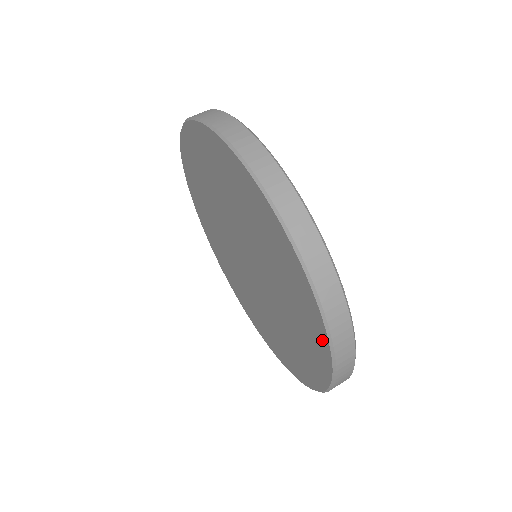
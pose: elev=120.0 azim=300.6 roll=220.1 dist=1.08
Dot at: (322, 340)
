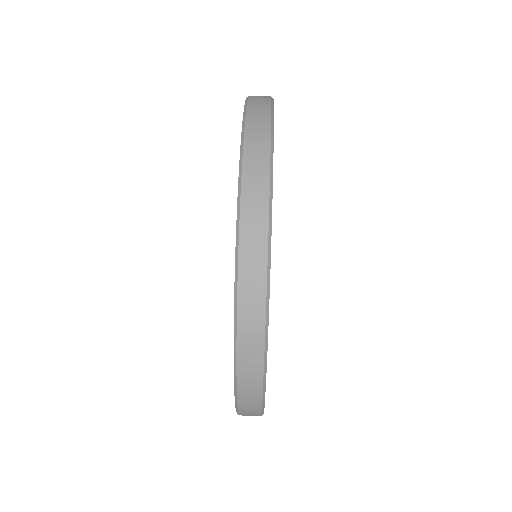
Dot at: occluded
